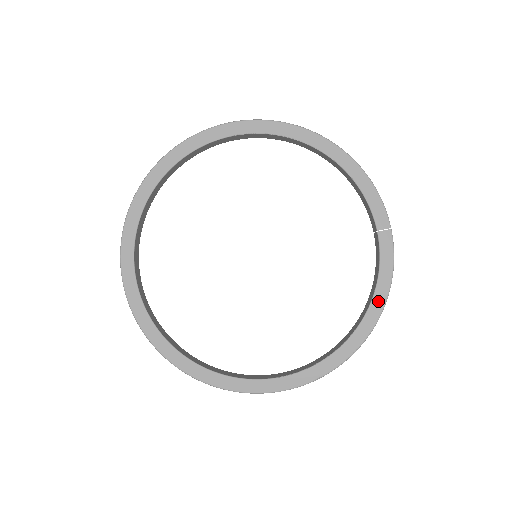
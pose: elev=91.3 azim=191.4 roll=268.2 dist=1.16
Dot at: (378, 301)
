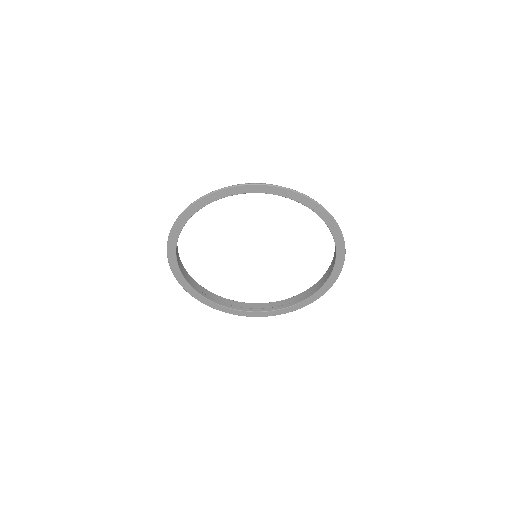
Dot at: (338, 240)
